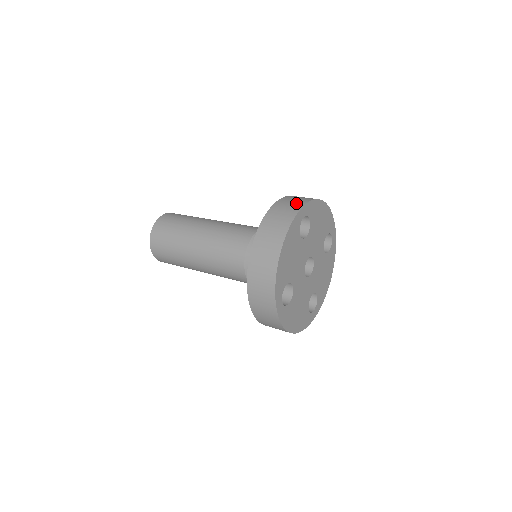
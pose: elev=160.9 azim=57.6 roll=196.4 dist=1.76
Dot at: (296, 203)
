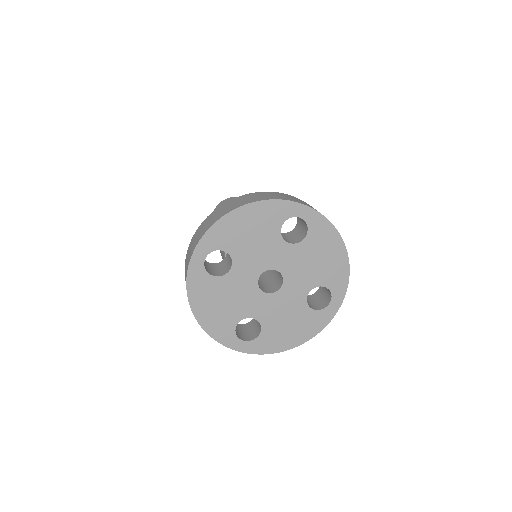
Dot at: occluded
